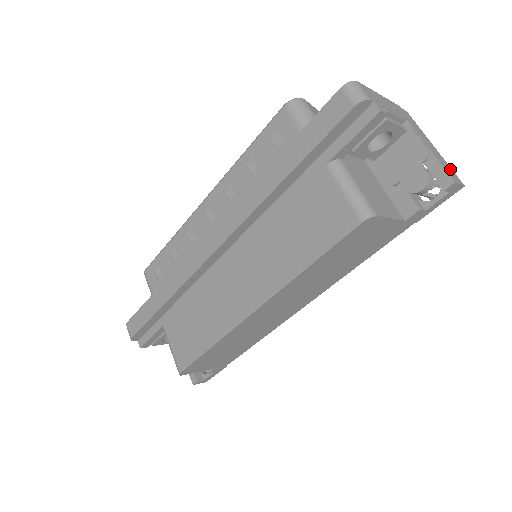
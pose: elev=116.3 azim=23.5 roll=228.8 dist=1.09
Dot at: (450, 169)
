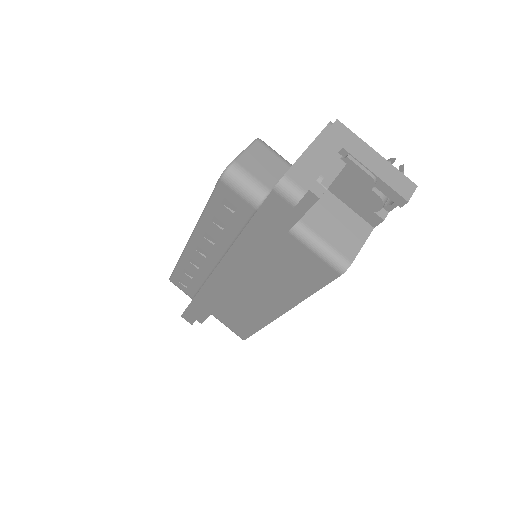
Dot at: (399, 177)
